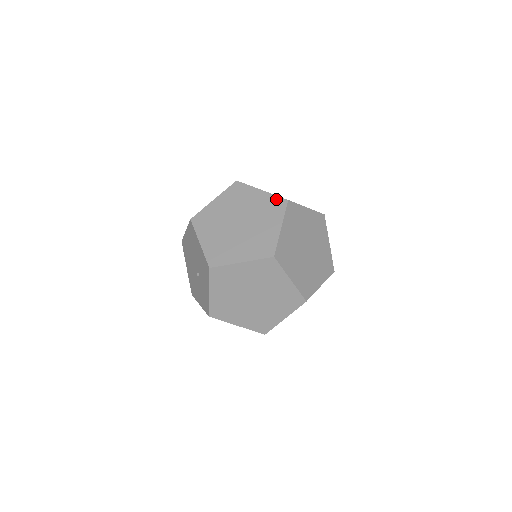
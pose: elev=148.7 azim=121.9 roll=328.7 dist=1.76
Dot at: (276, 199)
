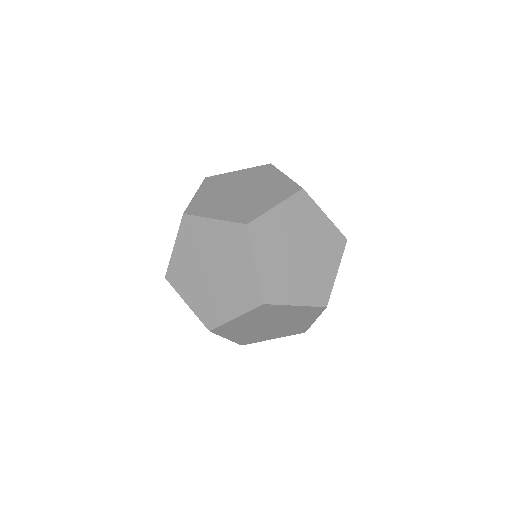
Dot at: (256, 290)
